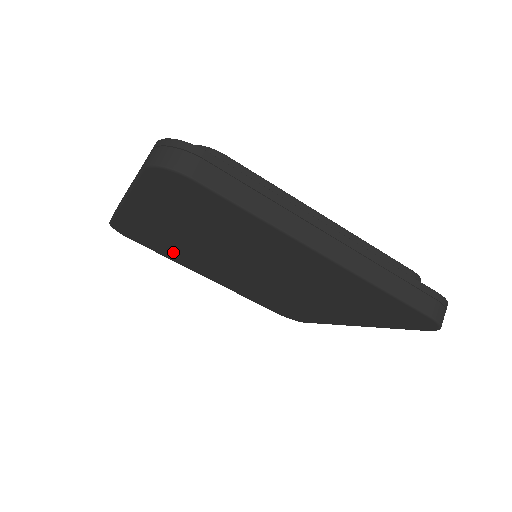
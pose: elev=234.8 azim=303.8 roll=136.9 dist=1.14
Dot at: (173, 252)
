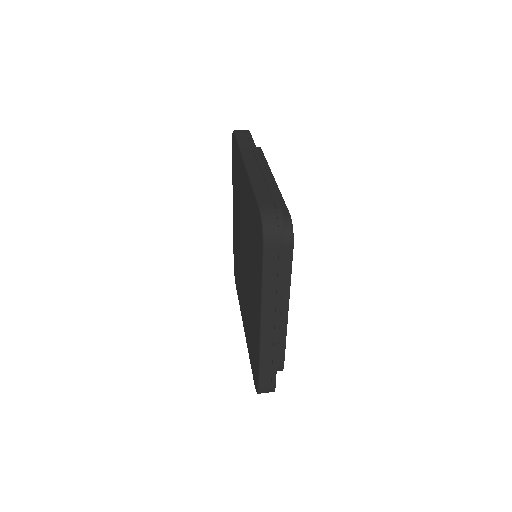
Dot at: occluded
